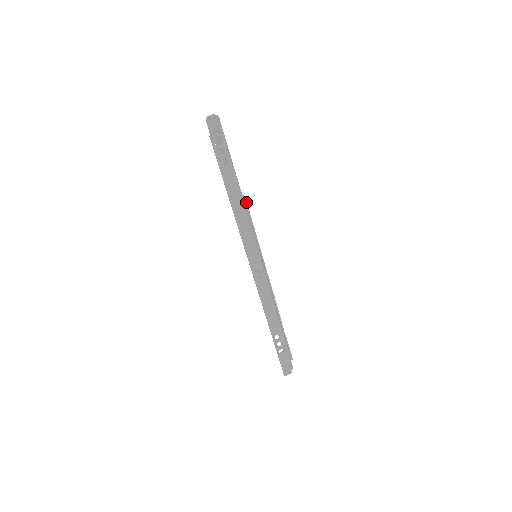
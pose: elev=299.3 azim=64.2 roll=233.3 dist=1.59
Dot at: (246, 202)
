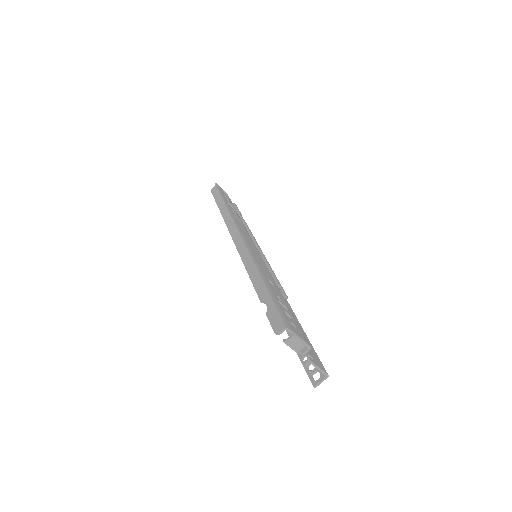
Dot at: (285, 295)
